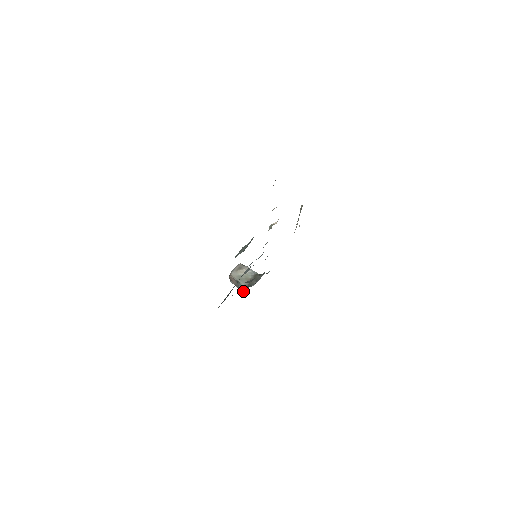
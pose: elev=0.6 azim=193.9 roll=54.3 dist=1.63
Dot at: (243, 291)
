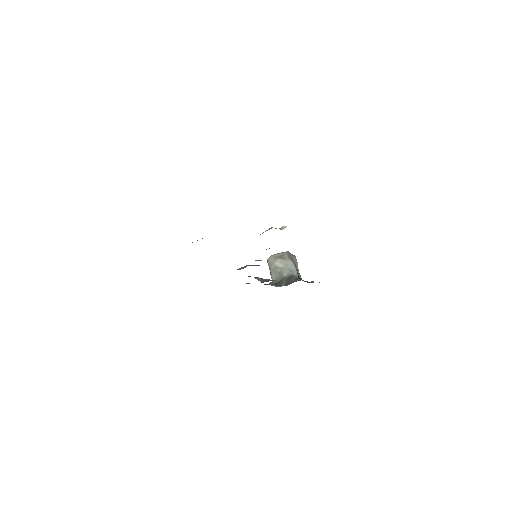
Dot at: occluded
